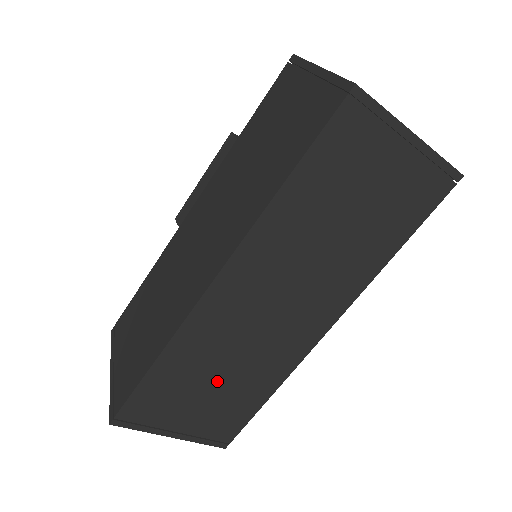
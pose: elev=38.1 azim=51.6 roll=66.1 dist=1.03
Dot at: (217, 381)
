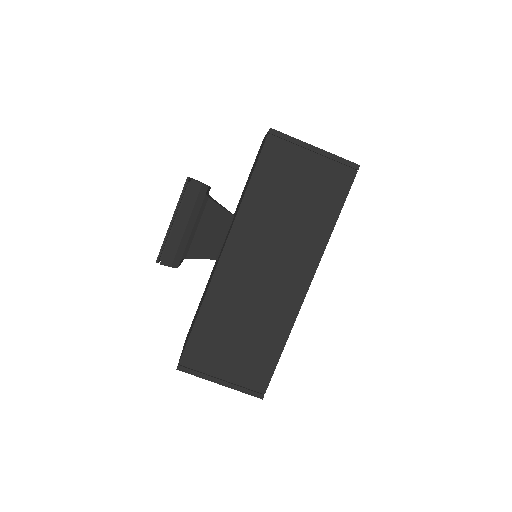
Dot at: occluded
